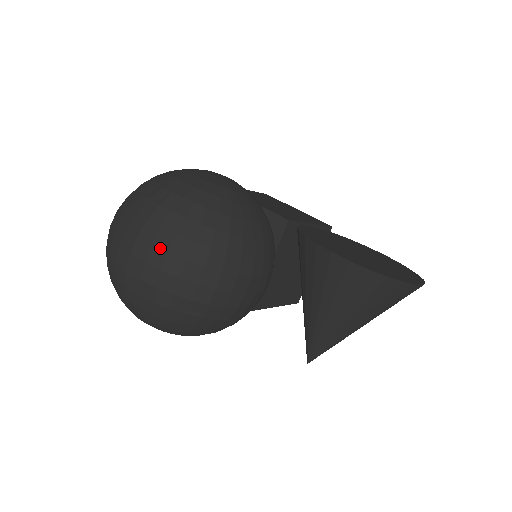
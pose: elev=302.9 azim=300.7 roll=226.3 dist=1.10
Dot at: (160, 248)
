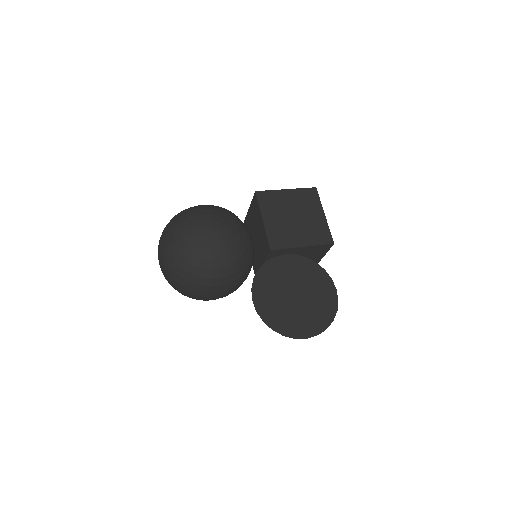
Dot at: (165, 268)
